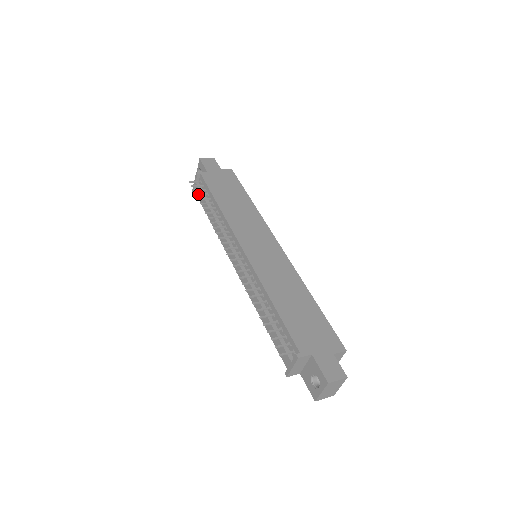
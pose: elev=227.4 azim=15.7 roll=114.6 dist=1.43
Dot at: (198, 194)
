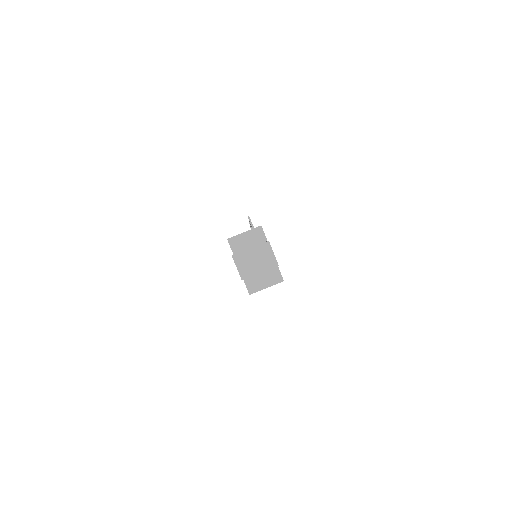
Dot at: occluded
